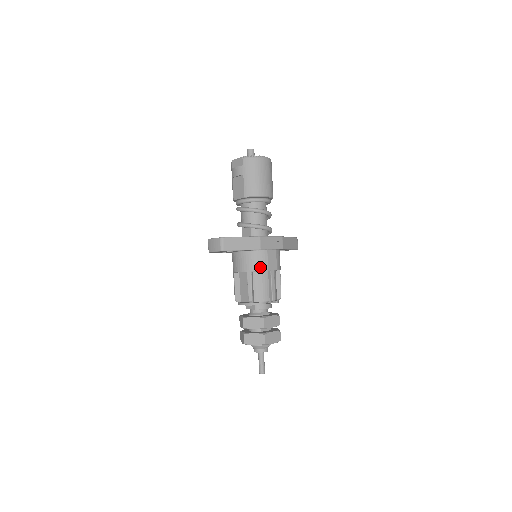
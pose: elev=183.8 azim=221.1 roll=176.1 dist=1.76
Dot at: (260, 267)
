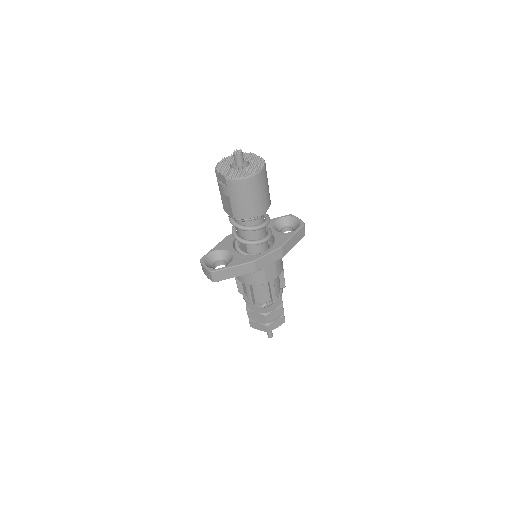
Dot at: (257, 282)
